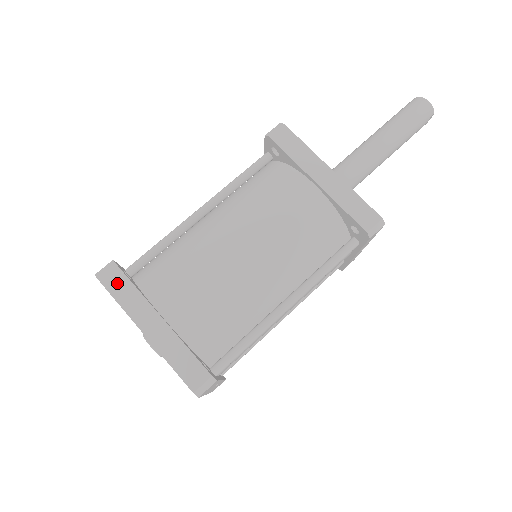
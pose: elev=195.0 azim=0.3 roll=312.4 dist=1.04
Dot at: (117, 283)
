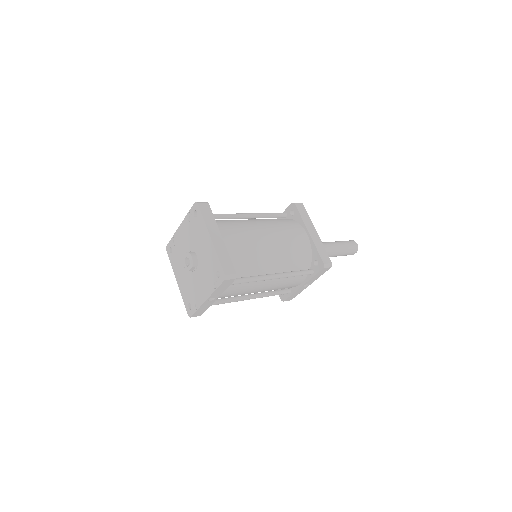
Dot at: (206, 211)
